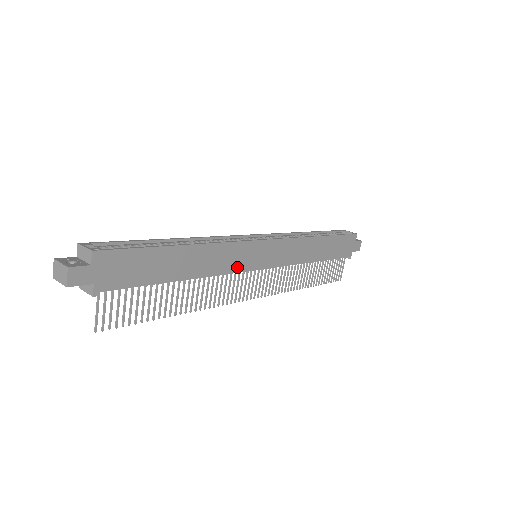
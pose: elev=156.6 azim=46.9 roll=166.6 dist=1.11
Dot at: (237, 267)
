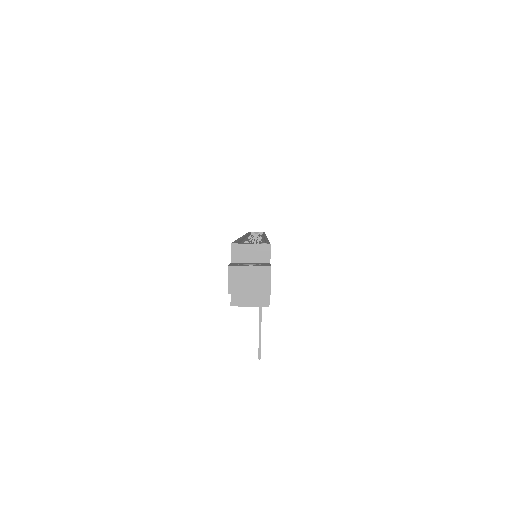
Dot at: occluded
